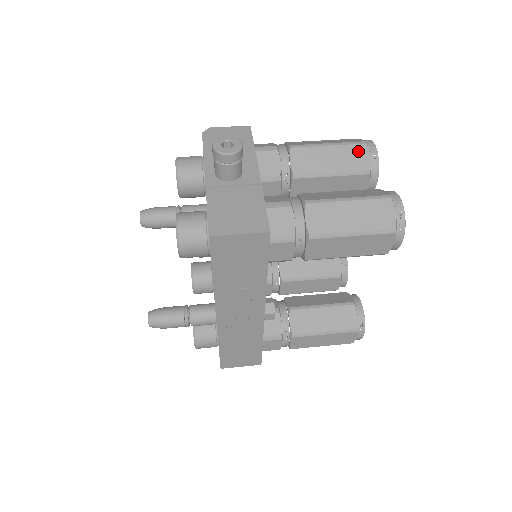
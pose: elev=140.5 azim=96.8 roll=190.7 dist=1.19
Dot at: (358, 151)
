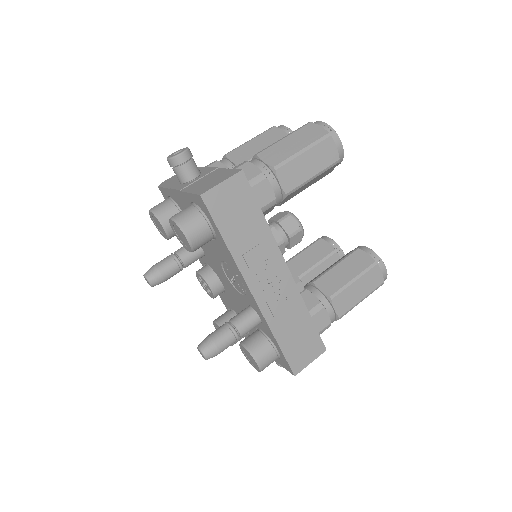
Dot at: (272, 132)
